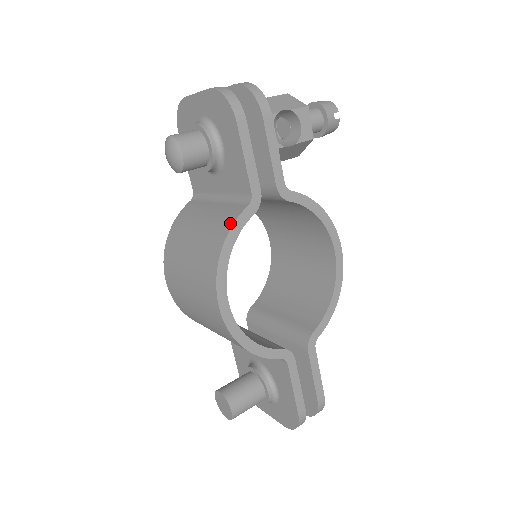
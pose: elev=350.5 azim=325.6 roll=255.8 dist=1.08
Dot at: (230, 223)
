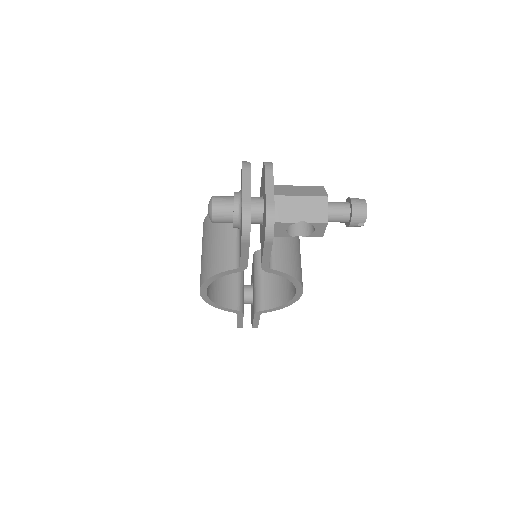
Dot at: (221, 269)
